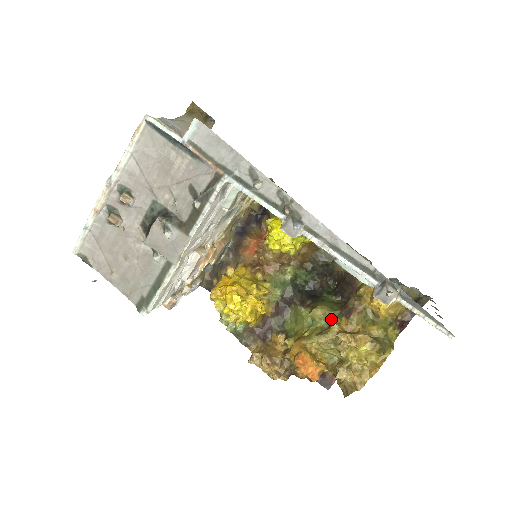
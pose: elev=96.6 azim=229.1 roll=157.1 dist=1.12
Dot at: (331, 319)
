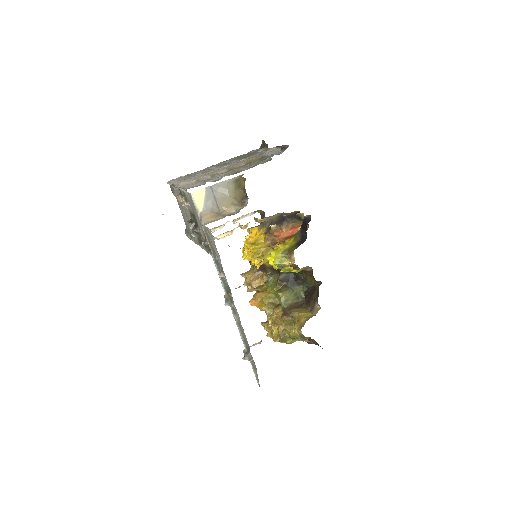
Dot at: (280, 305)
